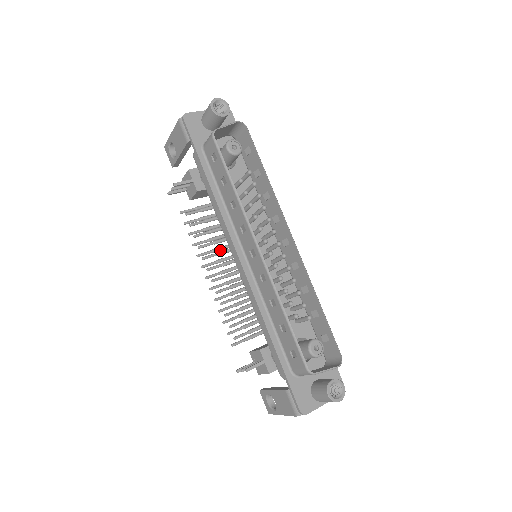
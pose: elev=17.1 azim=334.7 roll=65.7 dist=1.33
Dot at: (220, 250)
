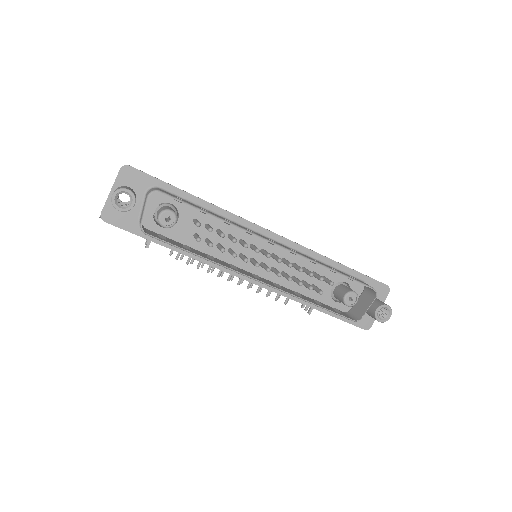
Dot at: occluded
